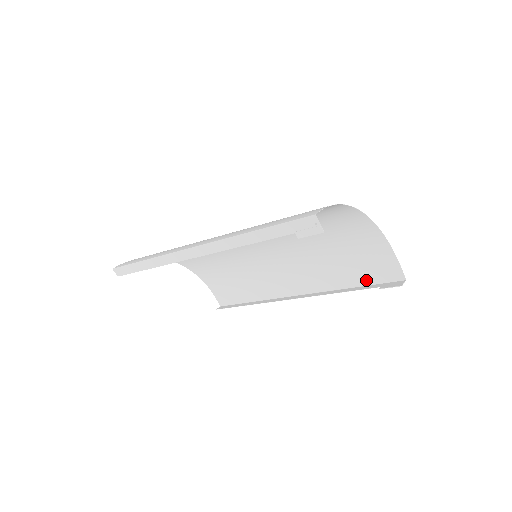
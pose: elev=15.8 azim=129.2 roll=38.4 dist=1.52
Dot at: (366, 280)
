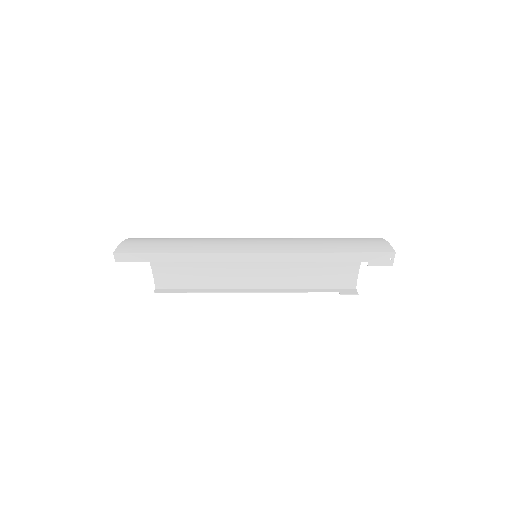
Dot at: (324, 284)
